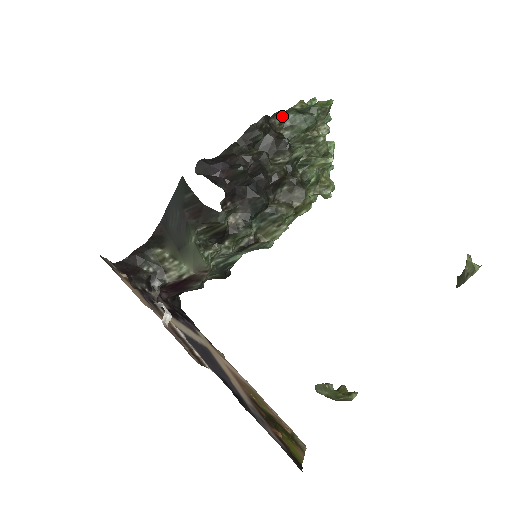
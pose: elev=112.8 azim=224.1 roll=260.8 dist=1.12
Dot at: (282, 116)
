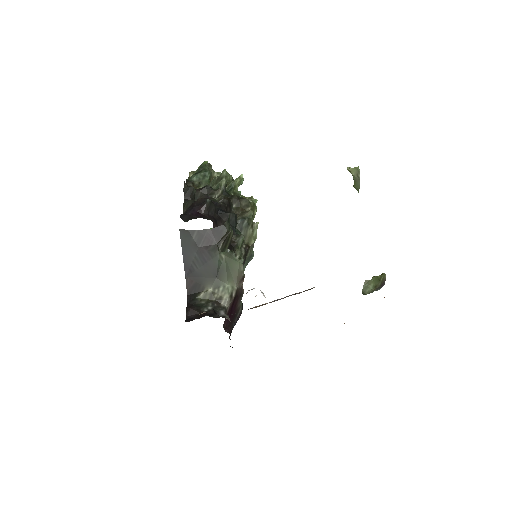
Dot at: (190, 181)
